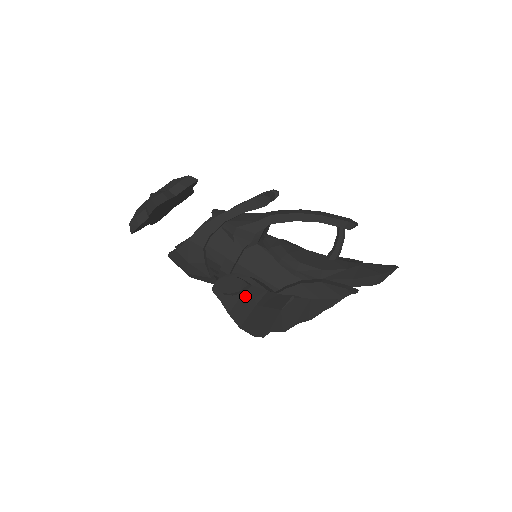
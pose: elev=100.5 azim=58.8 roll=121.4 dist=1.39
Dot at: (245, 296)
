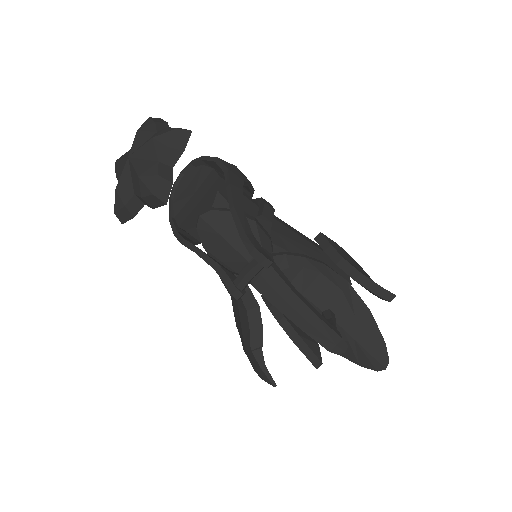
Dot at: occluded
